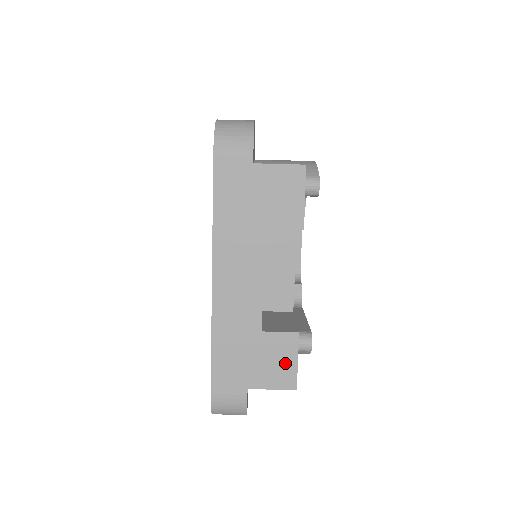
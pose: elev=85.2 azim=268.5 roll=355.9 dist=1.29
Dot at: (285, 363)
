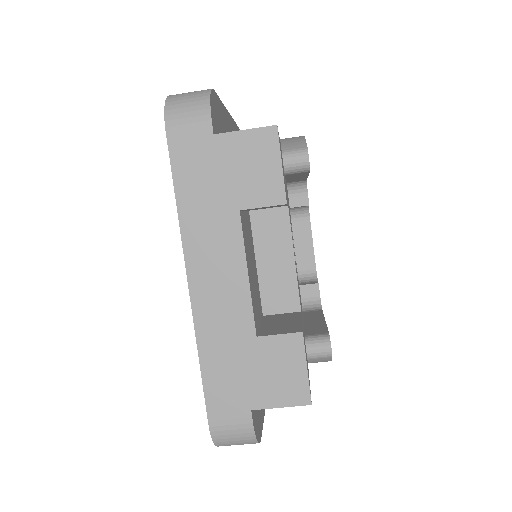
Dot at: (292, 372)
